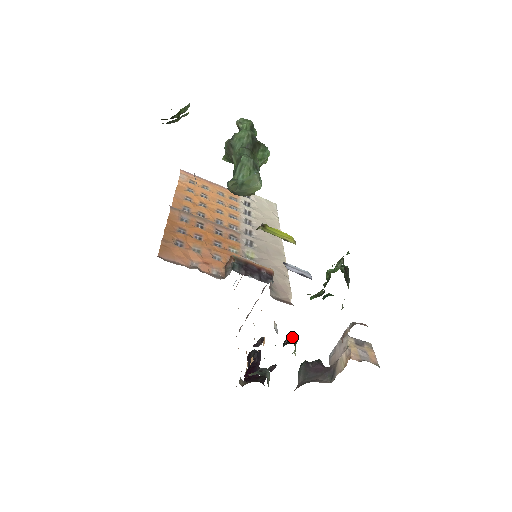
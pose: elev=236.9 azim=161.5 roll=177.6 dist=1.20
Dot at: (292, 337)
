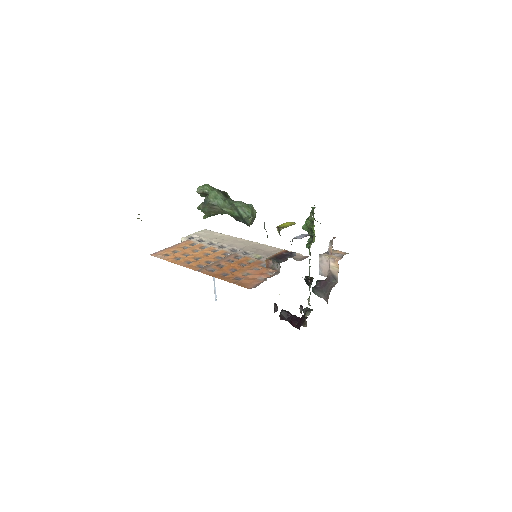
Dot at: occluded
